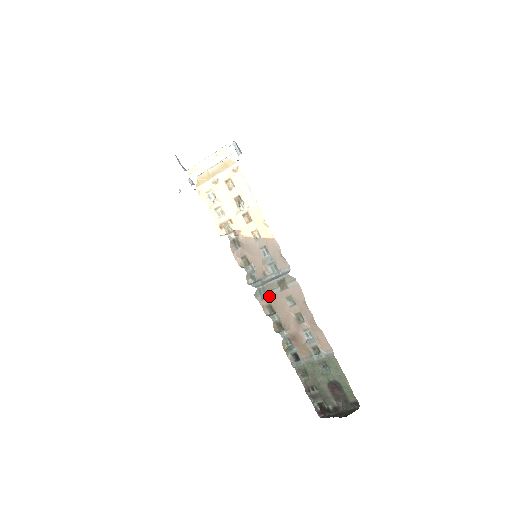
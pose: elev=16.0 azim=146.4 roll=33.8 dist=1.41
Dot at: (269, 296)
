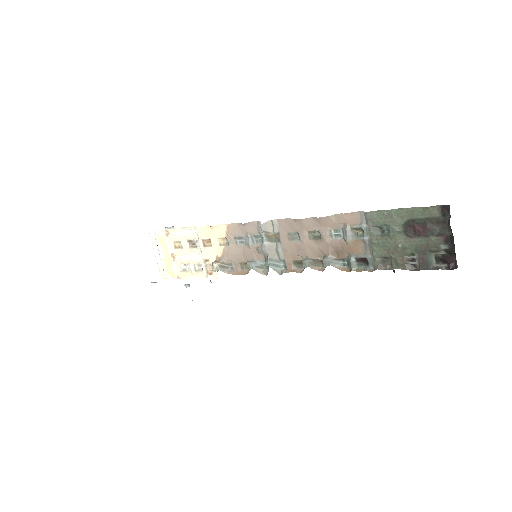
Dot at: (284, 259)
